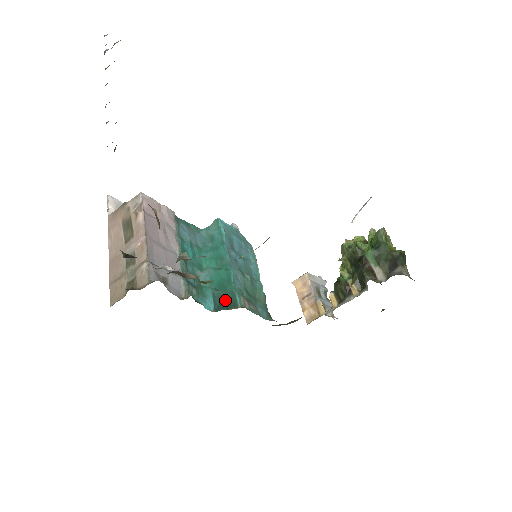
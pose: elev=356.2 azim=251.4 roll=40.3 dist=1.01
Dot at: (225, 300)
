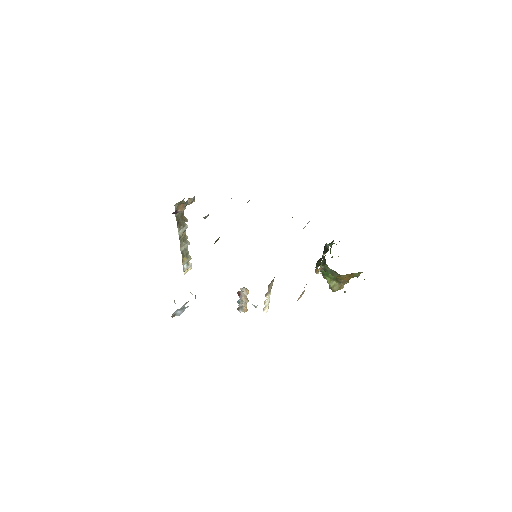
Dot at: occluded
